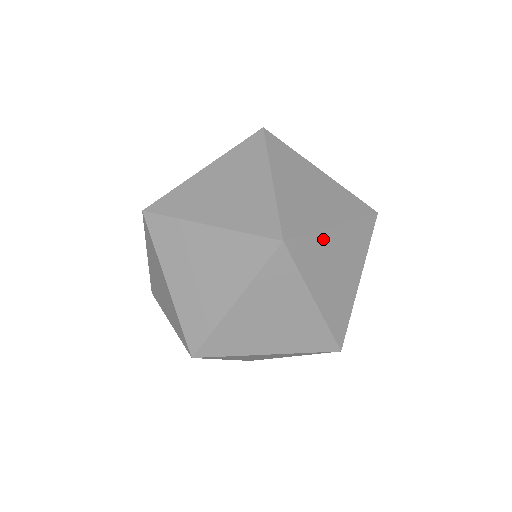
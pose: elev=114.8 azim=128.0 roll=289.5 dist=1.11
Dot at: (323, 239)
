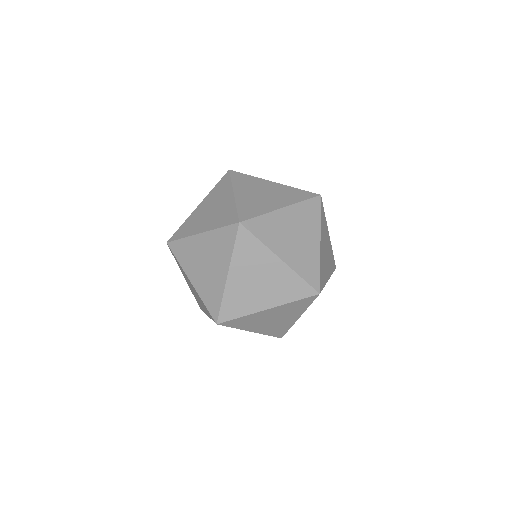
Dot at: (274, 218)
